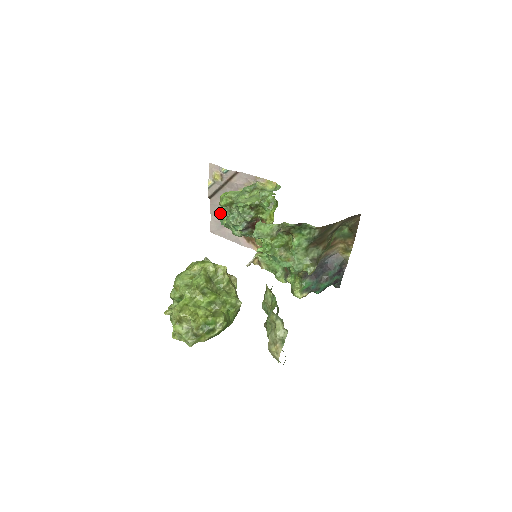
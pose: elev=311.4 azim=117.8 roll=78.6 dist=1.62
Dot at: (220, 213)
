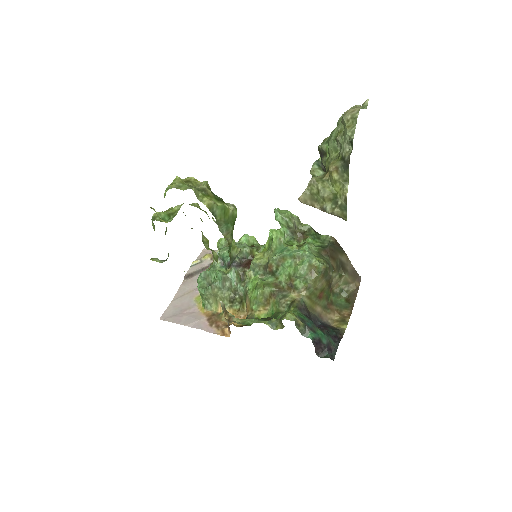
Dot at: (187, 297)
